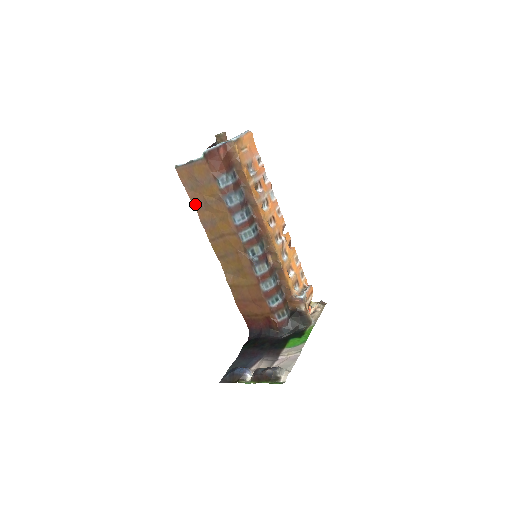
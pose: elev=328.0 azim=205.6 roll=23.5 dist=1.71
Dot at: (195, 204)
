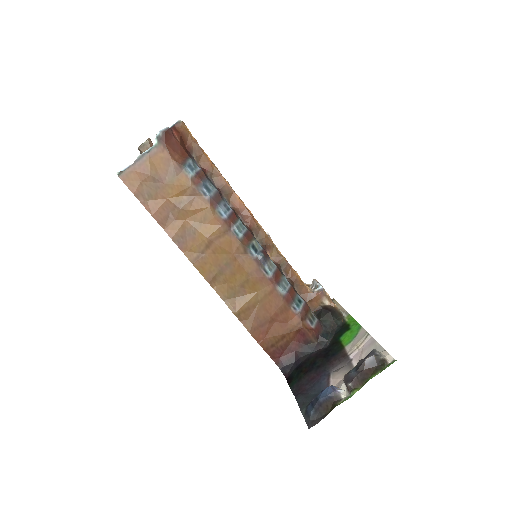
Dot at: (158, 218)
